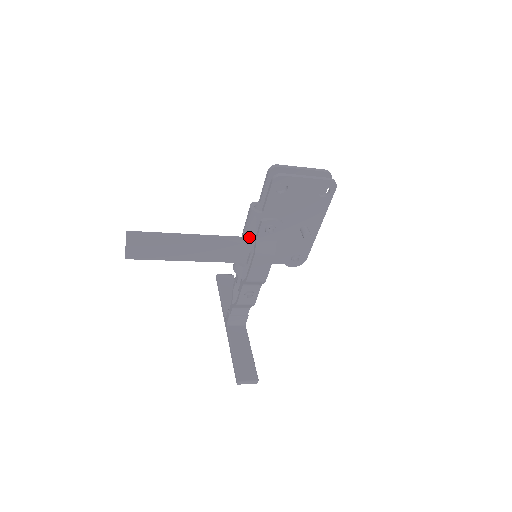
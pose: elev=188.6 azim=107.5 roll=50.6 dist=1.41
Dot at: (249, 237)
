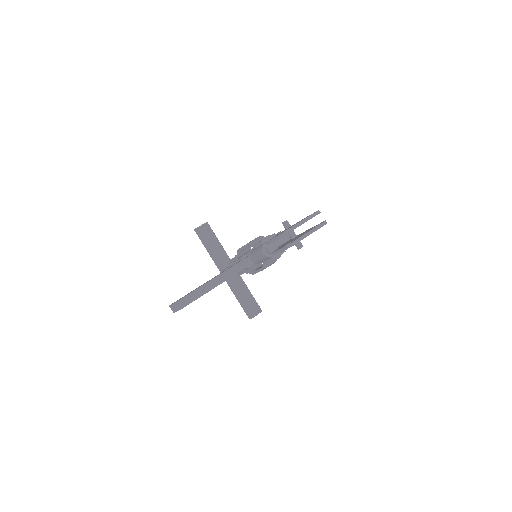
Dot at: (259, 262)
